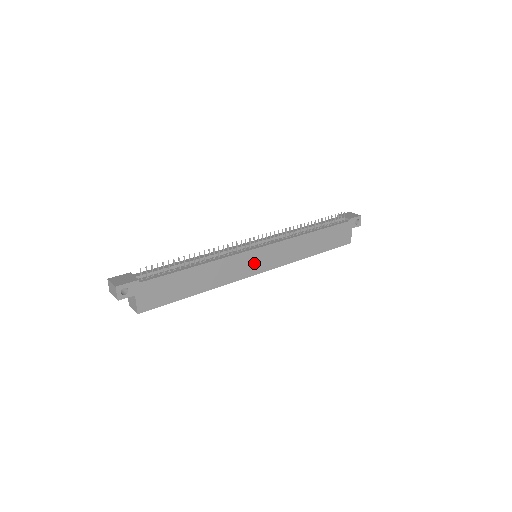
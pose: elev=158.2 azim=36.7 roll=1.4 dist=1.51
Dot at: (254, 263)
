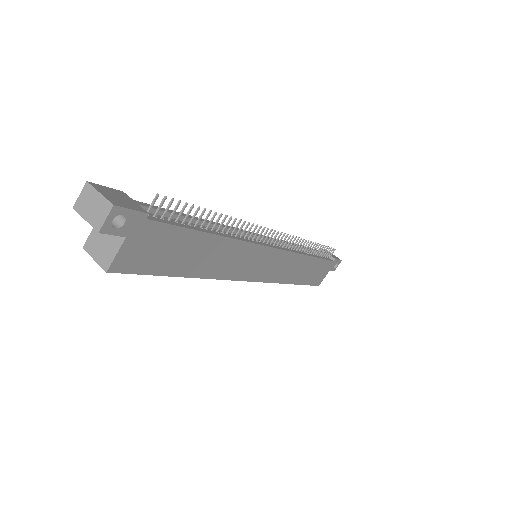
Dot at: (257, 265)
